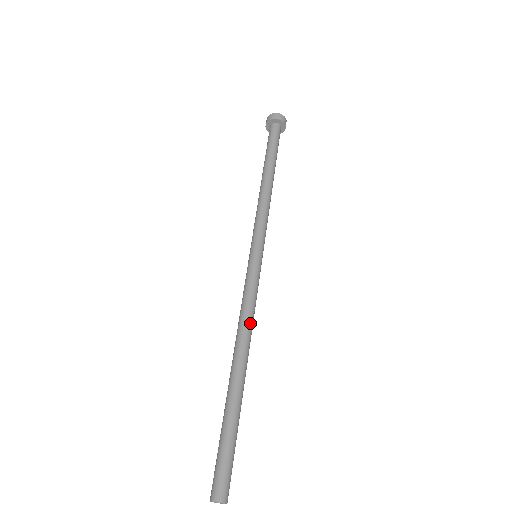
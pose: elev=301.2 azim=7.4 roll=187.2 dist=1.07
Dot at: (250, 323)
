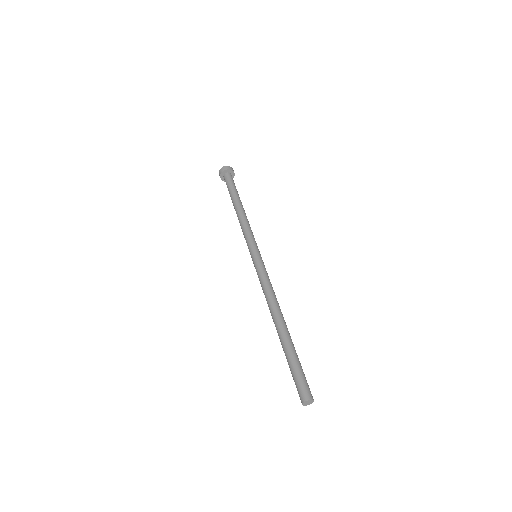
Dot at: (272, 294)
